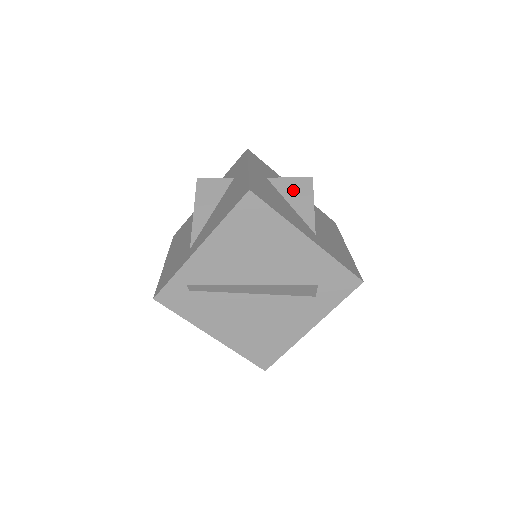
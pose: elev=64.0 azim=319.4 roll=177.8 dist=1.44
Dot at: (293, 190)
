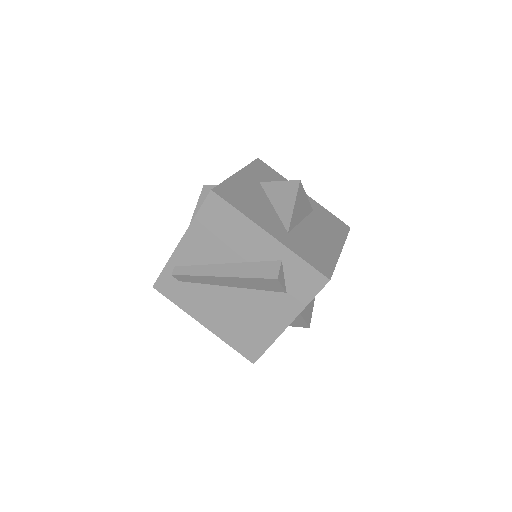
Dot at: (279, 192)
